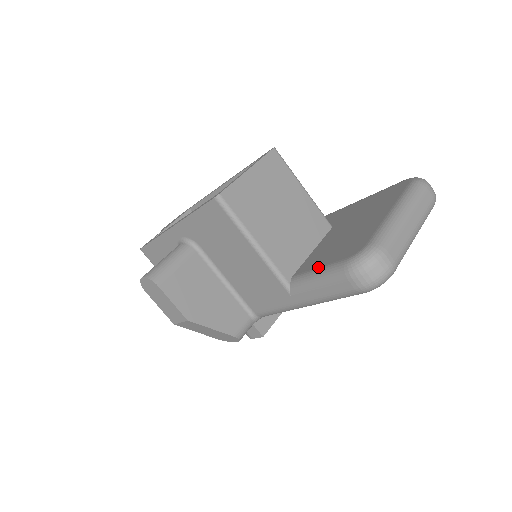
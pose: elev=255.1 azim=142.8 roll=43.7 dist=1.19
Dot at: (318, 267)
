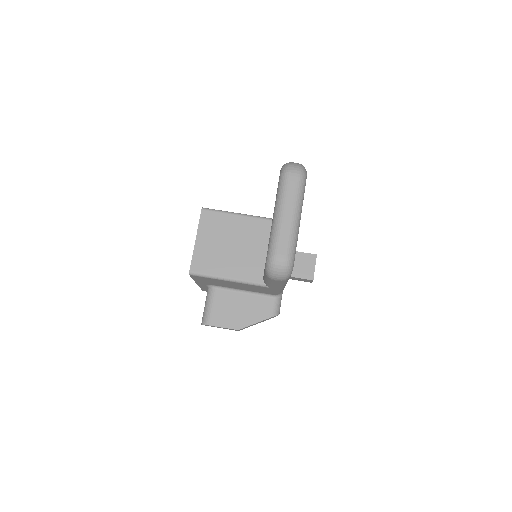
Dot at: occluded
